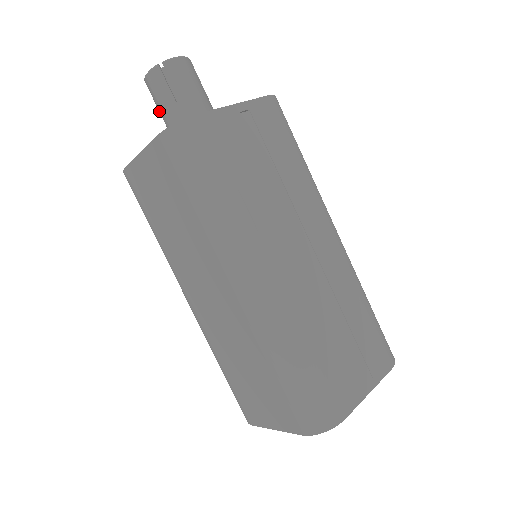
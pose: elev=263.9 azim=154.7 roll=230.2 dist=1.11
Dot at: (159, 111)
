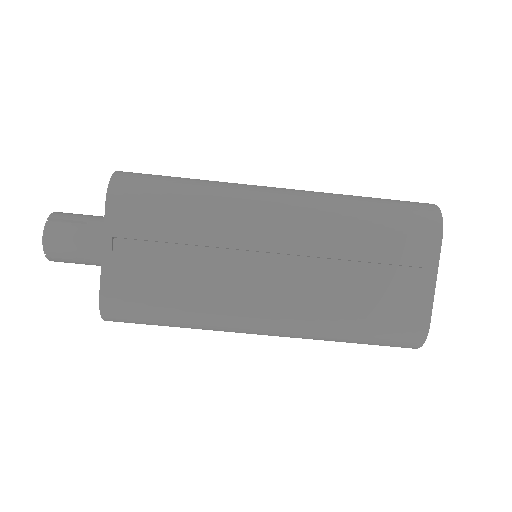
Dot at: occluded
